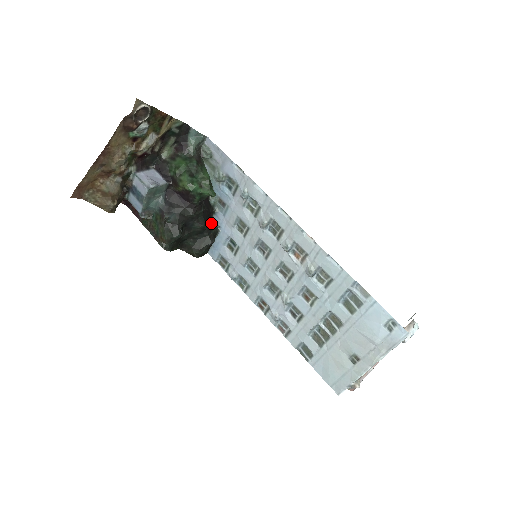
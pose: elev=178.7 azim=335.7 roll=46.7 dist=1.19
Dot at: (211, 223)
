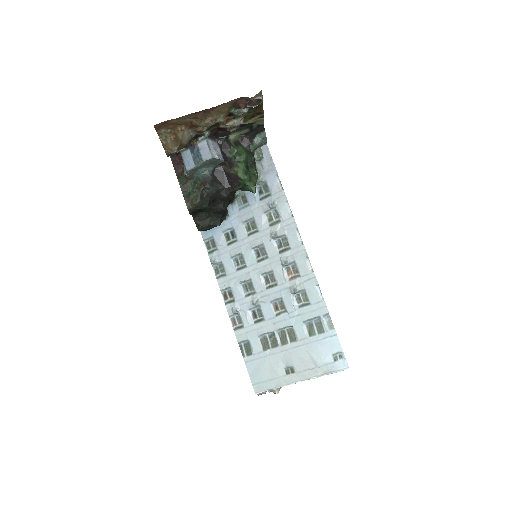
Dot at: (226, 209)
